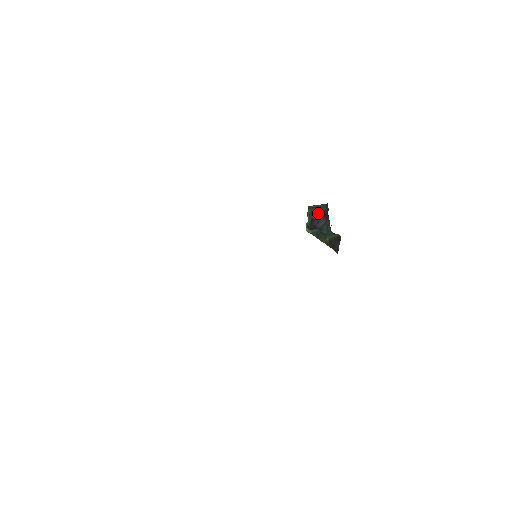
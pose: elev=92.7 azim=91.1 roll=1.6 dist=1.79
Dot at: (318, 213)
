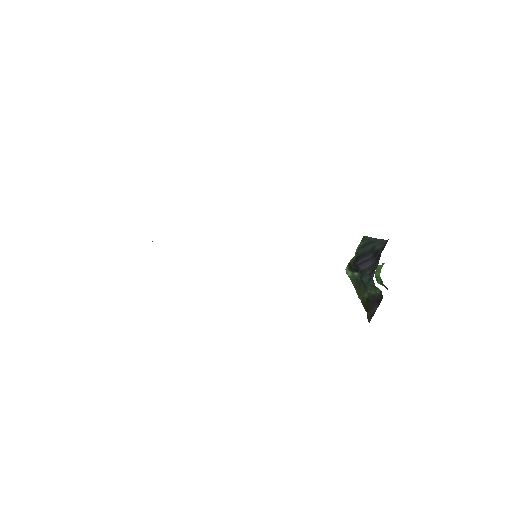
Dot at: (370, 249)
